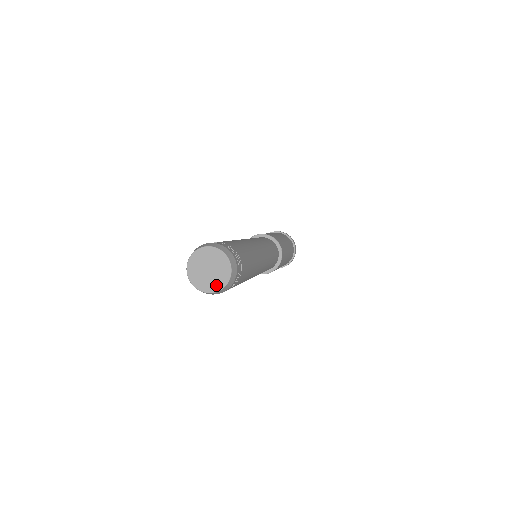
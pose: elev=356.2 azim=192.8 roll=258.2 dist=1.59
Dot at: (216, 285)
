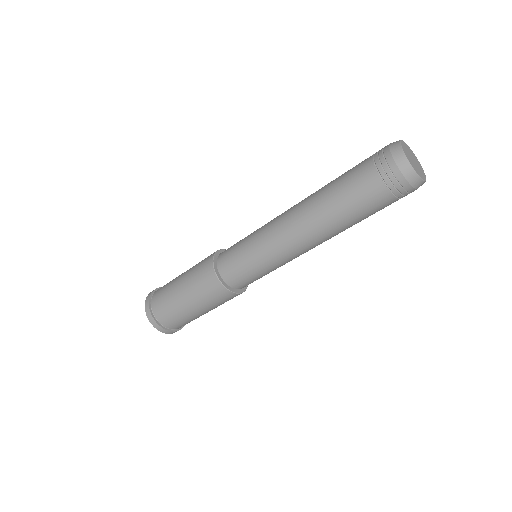
Dot at: (416, 169)
